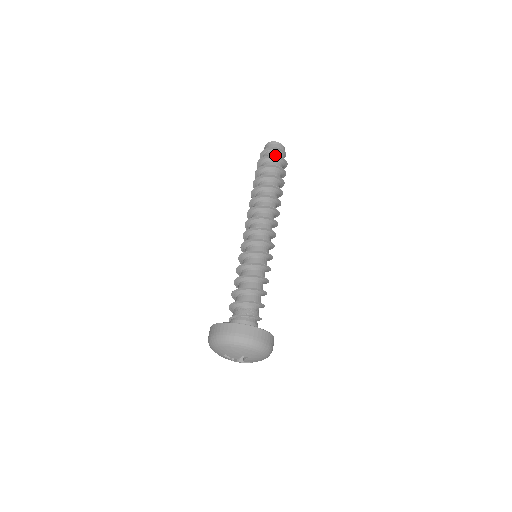
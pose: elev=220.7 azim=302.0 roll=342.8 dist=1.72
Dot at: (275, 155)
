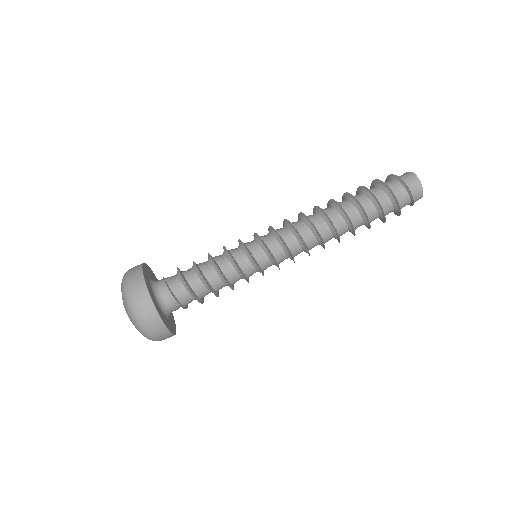
Dot at: occluded
